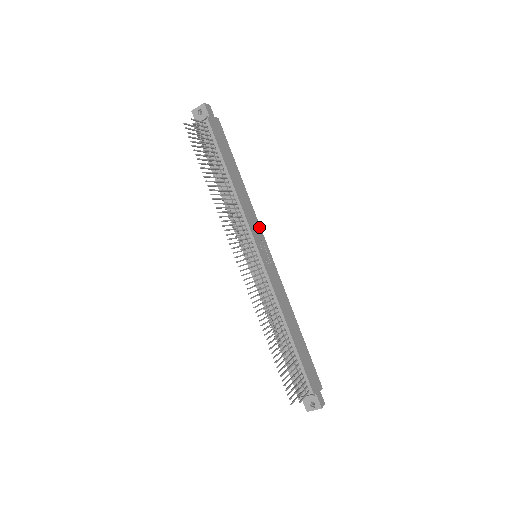
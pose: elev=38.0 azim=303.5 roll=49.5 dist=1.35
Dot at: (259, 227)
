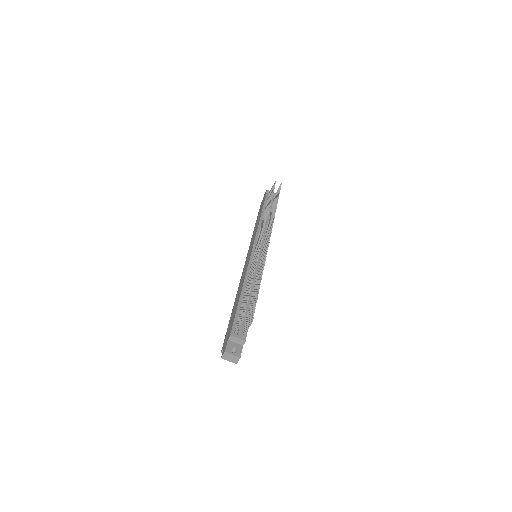
Dot at: occluded
